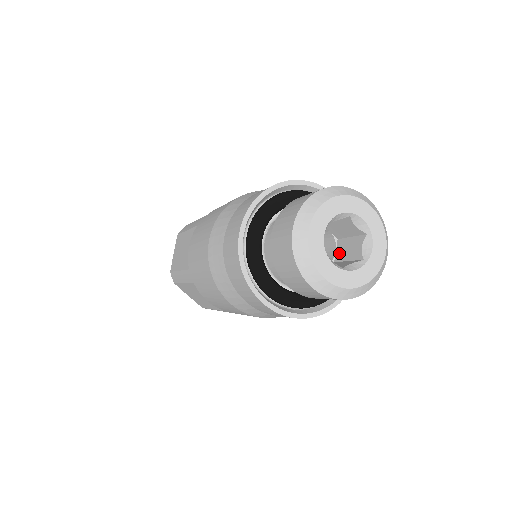
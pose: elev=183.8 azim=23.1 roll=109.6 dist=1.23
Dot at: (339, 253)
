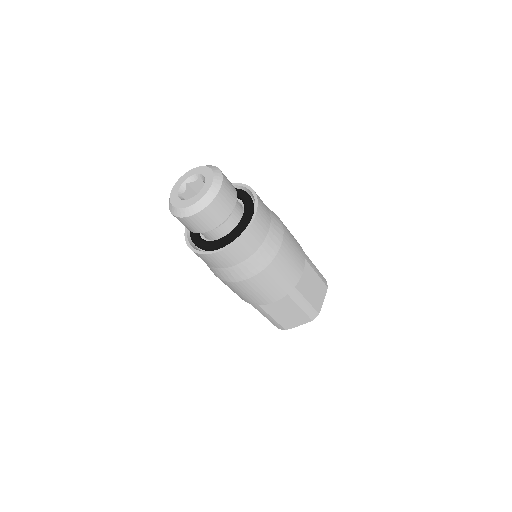
Dot at: occluded
